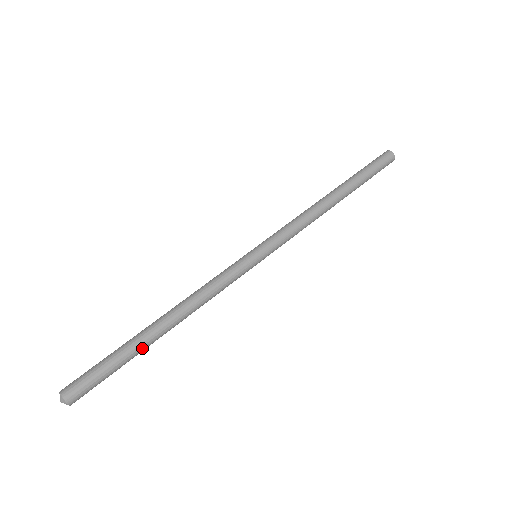
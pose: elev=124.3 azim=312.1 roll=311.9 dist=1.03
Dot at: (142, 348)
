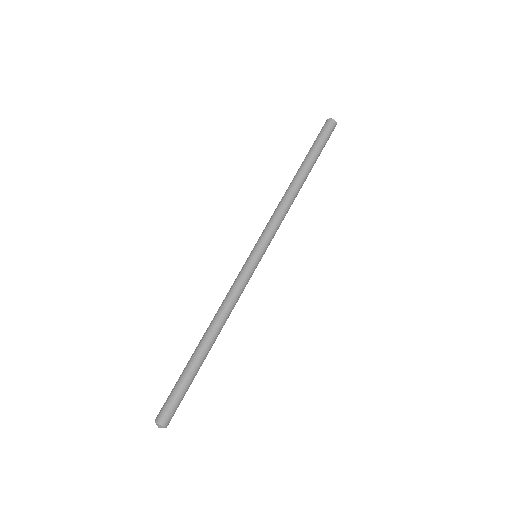
Dot at: (200, 365)
